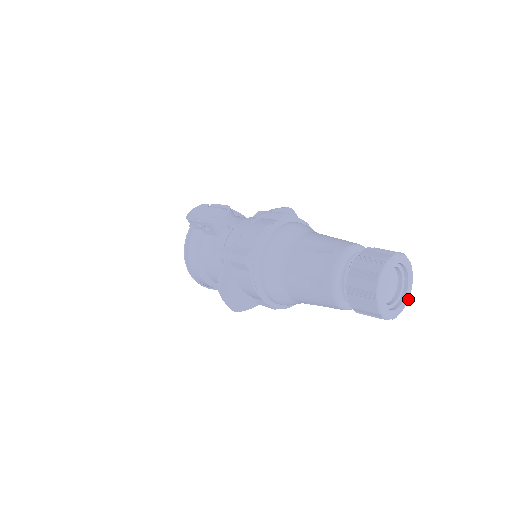
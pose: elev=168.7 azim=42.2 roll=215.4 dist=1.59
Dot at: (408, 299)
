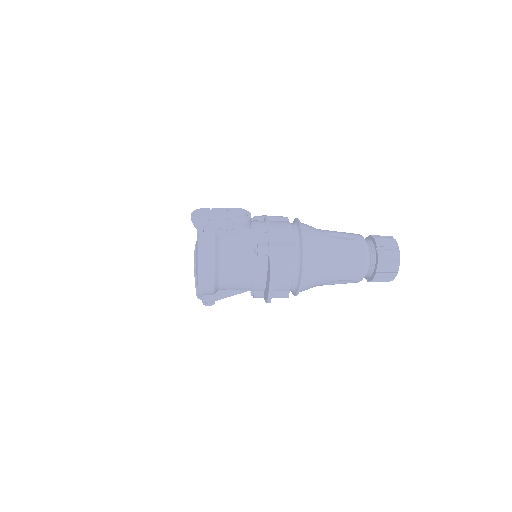
Dot at: occluded
